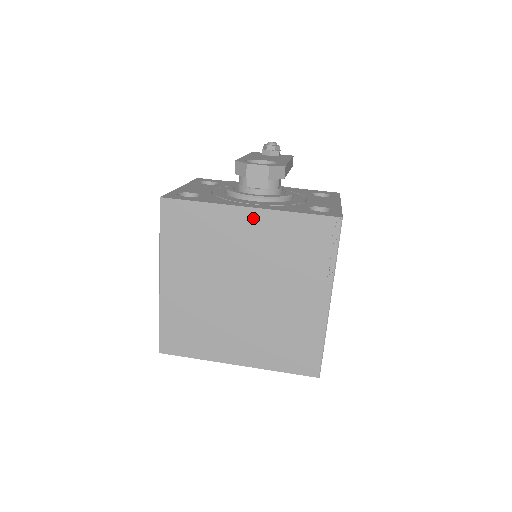
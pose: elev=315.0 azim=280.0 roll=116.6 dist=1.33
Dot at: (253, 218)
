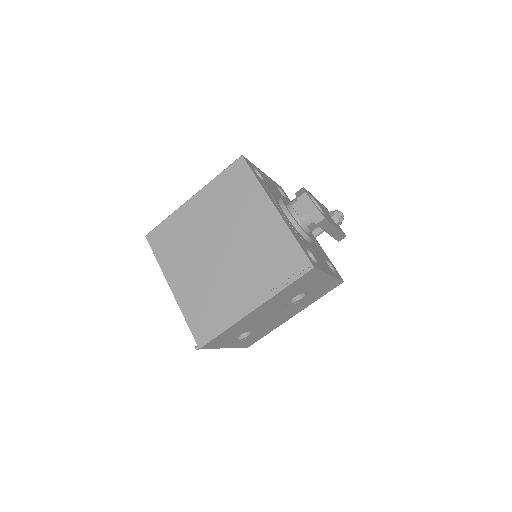
Dot at: (271, 215)
